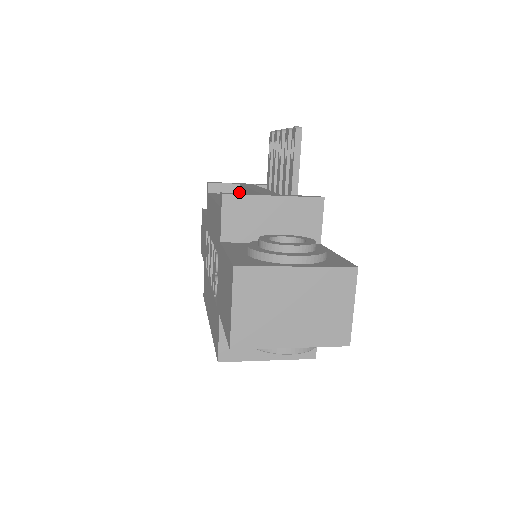
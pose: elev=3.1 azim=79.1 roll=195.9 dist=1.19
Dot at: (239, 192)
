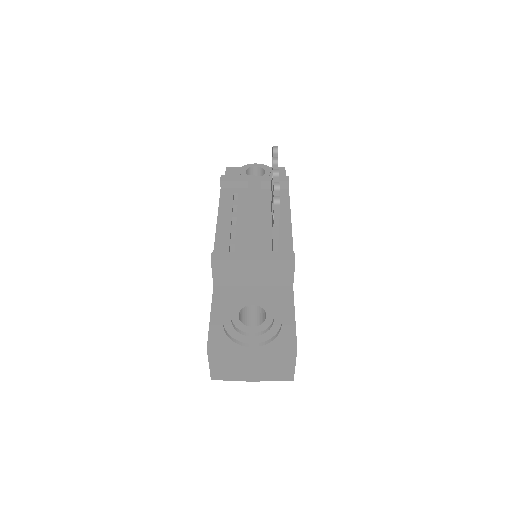
Dot at: occluded
